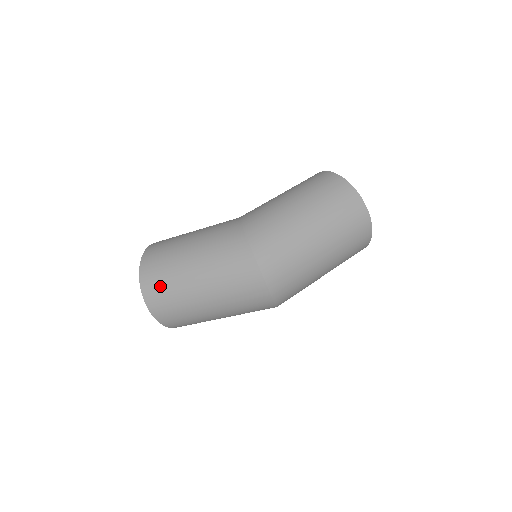
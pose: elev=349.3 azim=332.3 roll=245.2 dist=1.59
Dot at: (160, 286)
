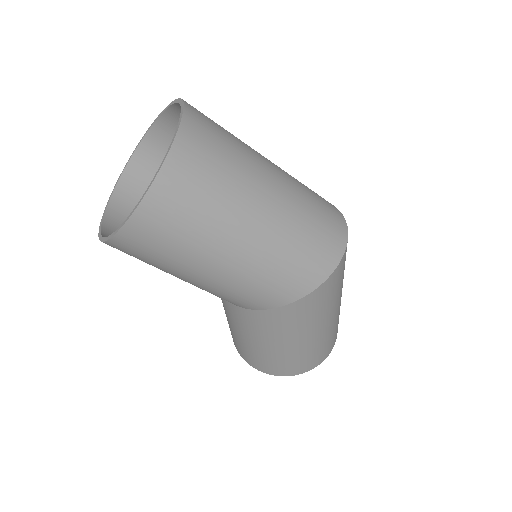
Dot at: (217, 125)
